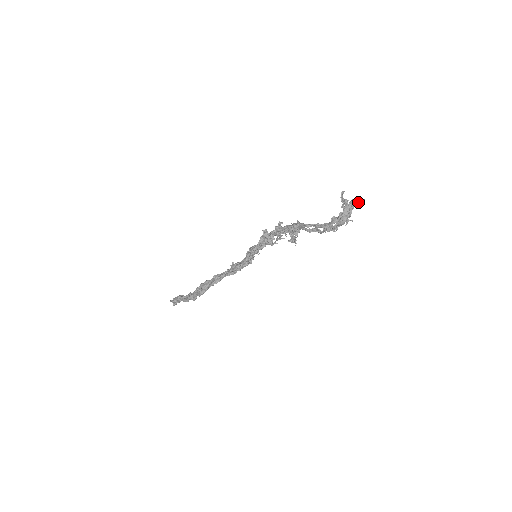
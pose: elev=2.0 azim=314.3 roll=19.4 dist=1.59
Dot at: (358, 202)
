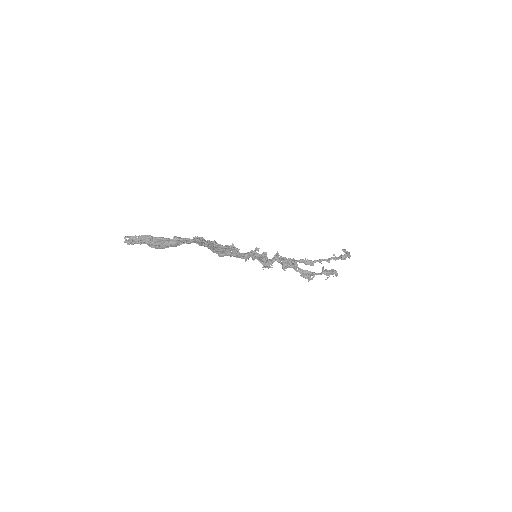
Dot at: (336, 272)
